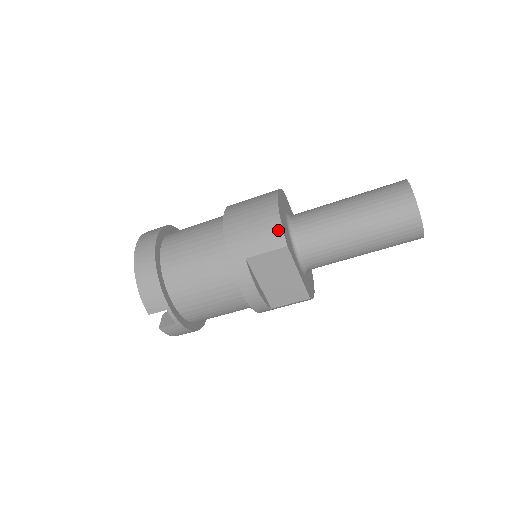
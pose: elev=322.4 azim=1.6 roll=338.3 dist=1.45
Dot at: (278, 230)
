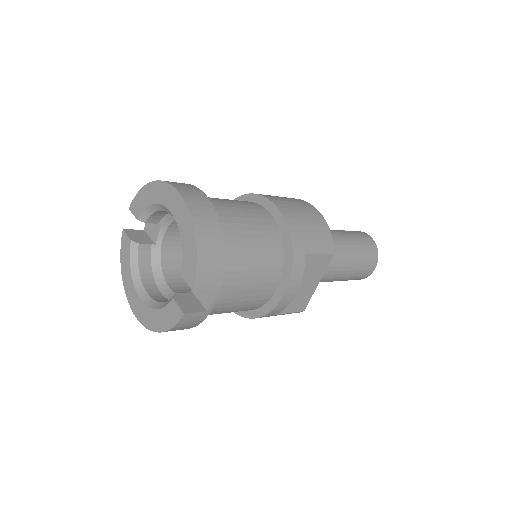
Dot at: (329, 236)
